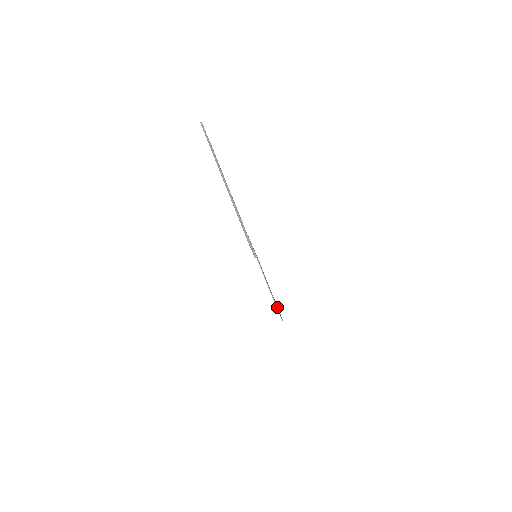
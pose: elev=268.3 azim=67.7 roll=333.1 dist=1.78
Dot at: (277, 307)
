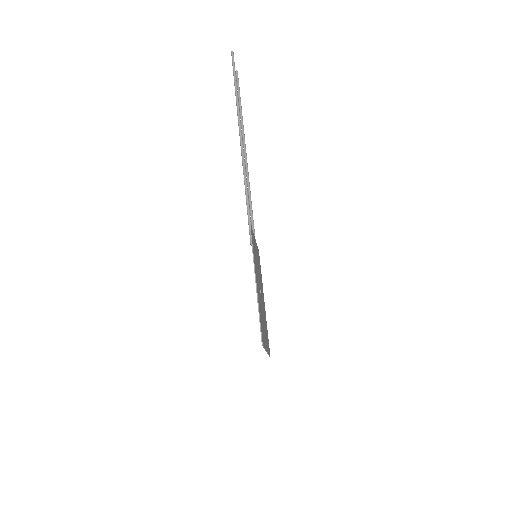
Dot at: (265, 338)
